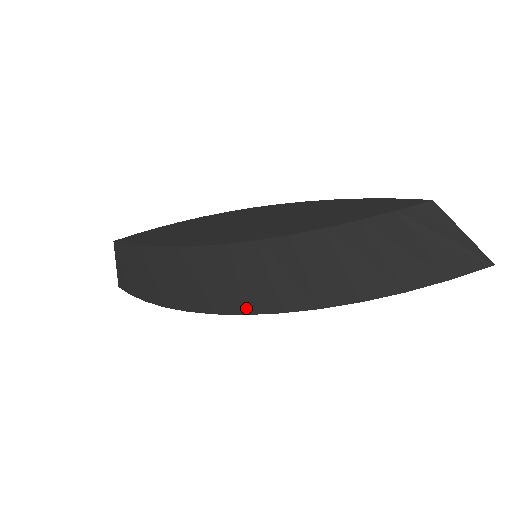
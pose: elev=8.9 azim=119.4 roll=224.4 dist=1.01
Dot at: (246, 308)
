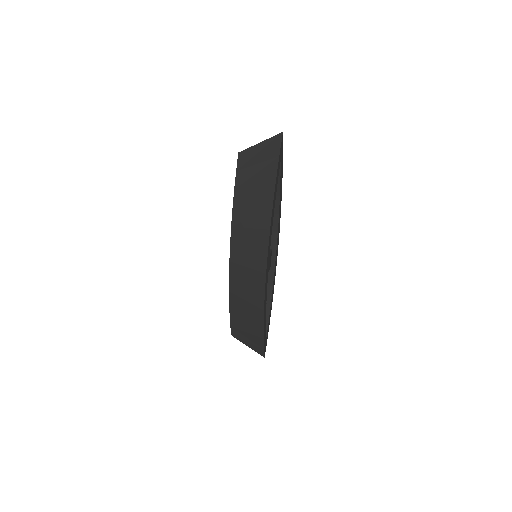
Dot at: (262, 271)
